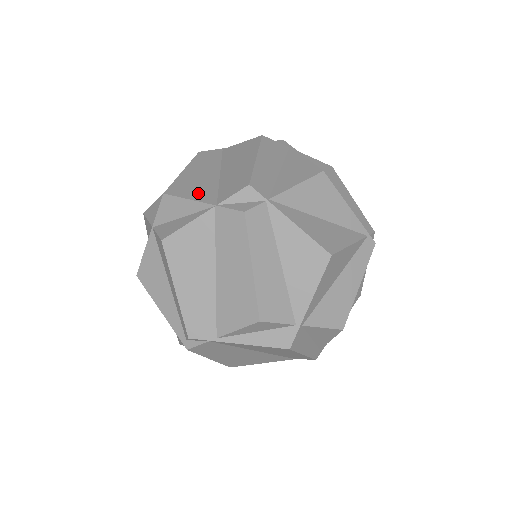
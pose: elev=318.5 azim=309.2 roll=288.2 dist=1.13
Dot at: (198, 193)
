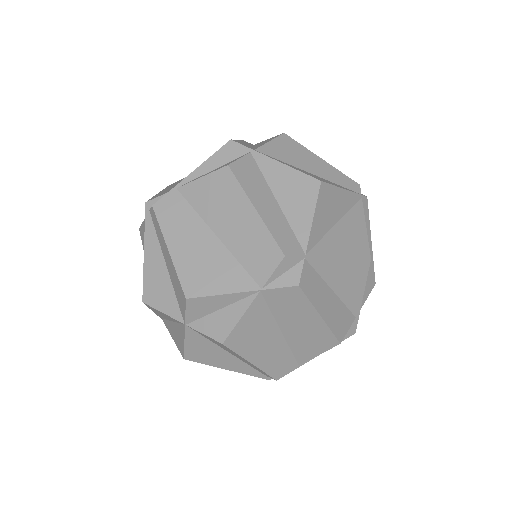
Dot at: (224, 280)
